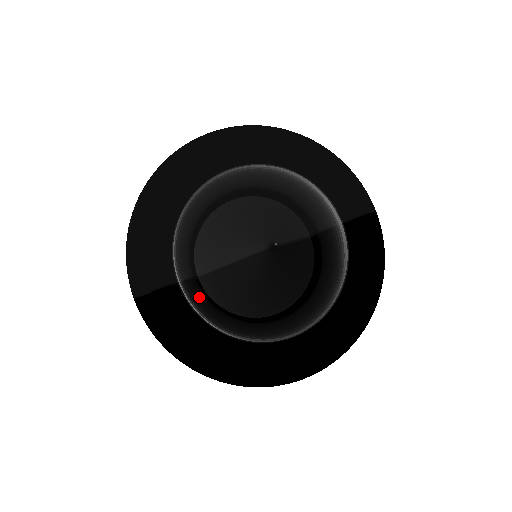
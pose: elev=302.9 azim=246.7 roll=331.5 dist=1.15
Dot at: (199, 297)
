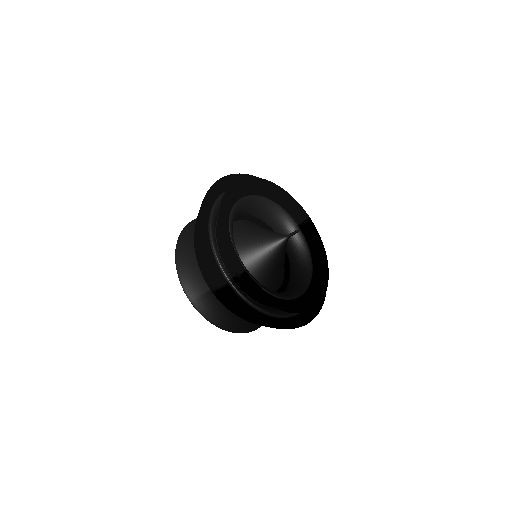
Dot at: (254, 278)
